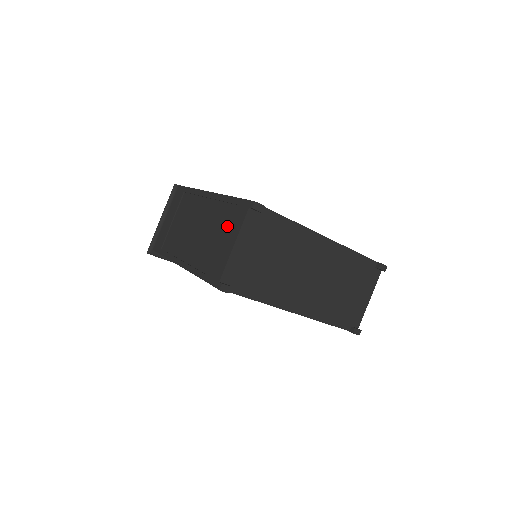
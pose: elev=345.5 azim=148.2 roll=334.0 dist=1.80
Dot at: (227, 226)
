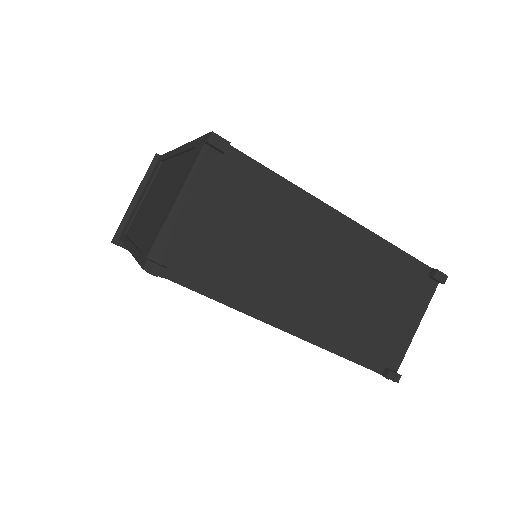
Dot at: occluded
